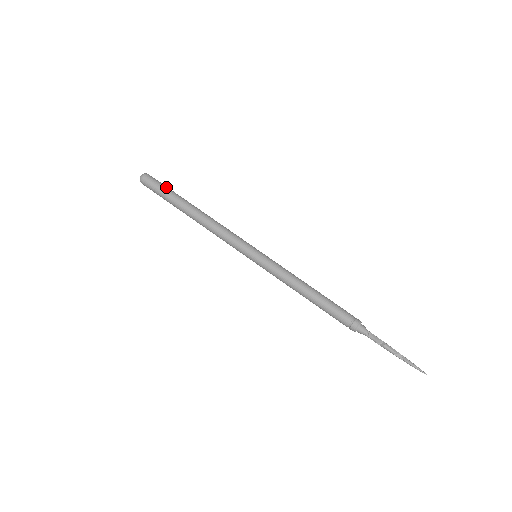
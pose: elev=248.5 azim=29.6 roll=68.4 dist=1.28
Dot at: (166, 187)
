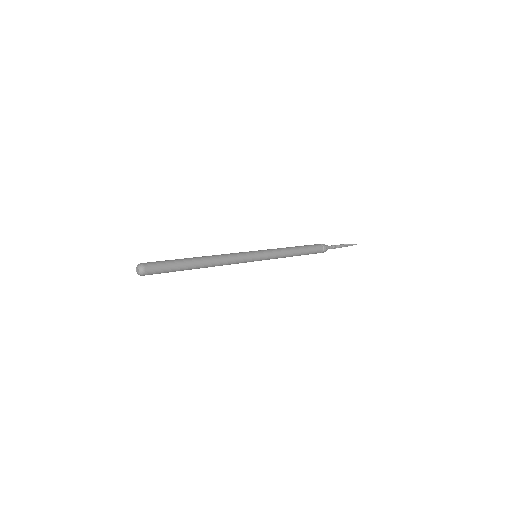
Dot at: (164, 261)
